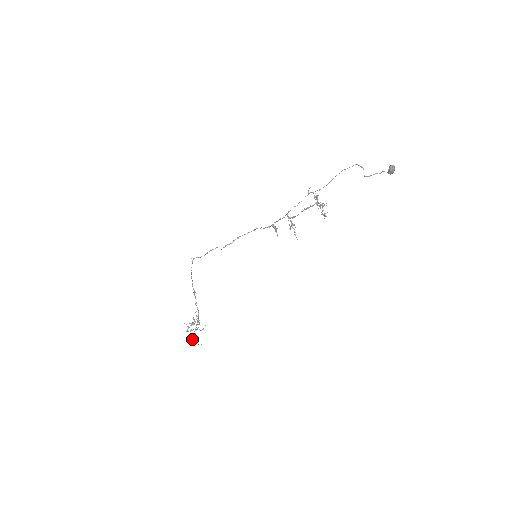
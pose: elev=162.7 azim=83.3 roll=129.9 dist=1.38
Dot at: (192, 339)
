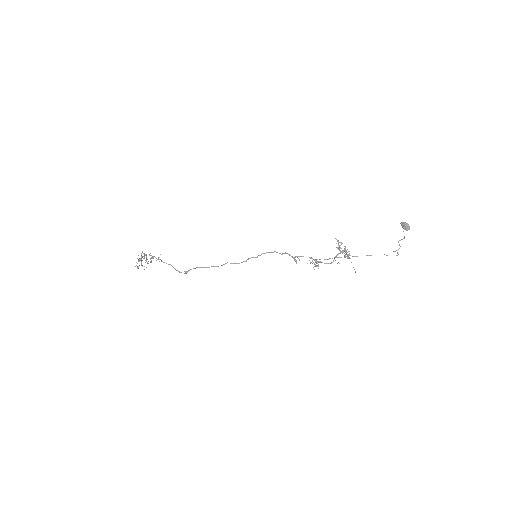
Dot at: occluded
